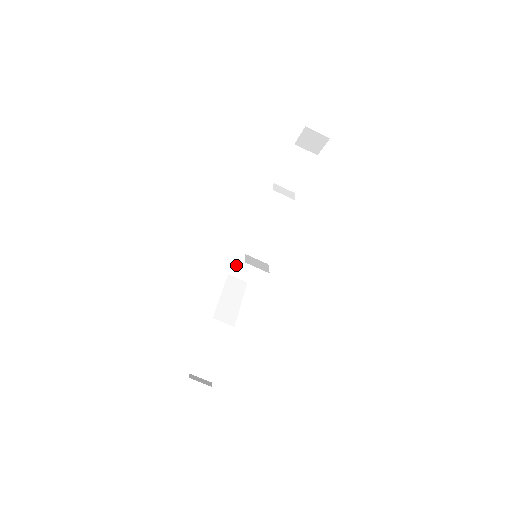
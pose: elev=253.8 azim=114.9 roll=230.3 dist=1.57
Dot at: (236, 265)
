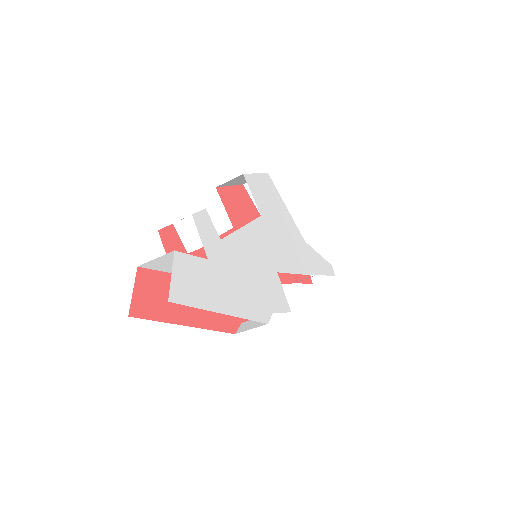
Dot at: (240, 183)
